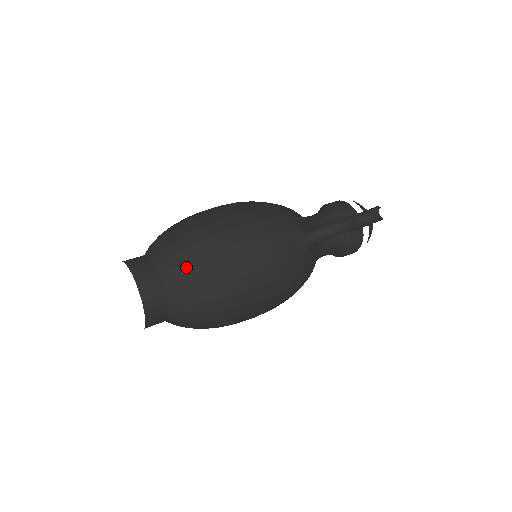
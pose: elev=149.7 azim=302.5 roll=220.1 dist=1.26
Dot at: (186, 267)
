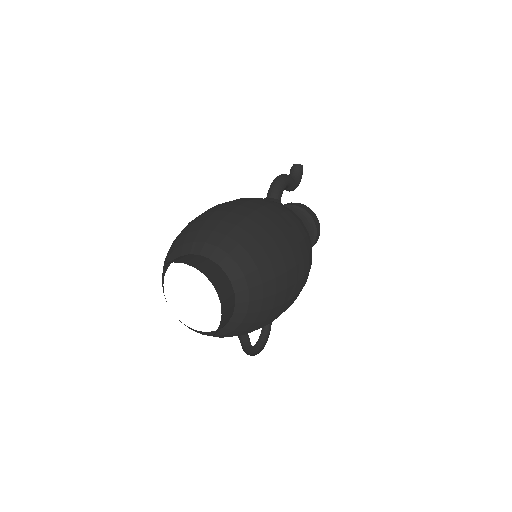
Dot at: (203, 230)
